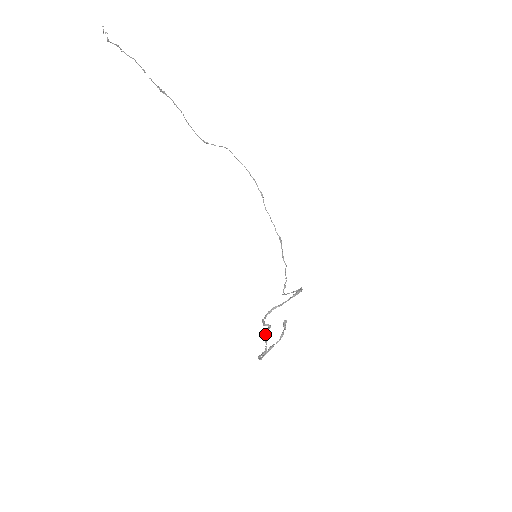
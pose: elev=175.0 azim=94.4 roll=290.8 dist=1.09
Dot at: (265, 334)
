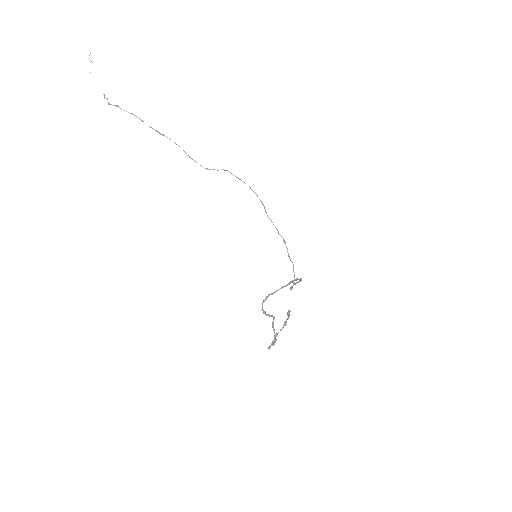
Dot at: (272, 326)
